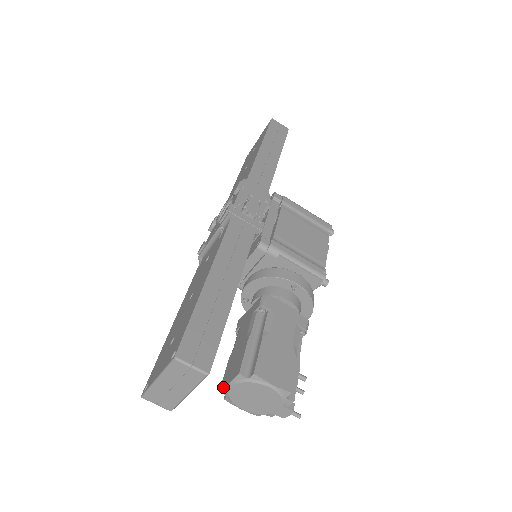
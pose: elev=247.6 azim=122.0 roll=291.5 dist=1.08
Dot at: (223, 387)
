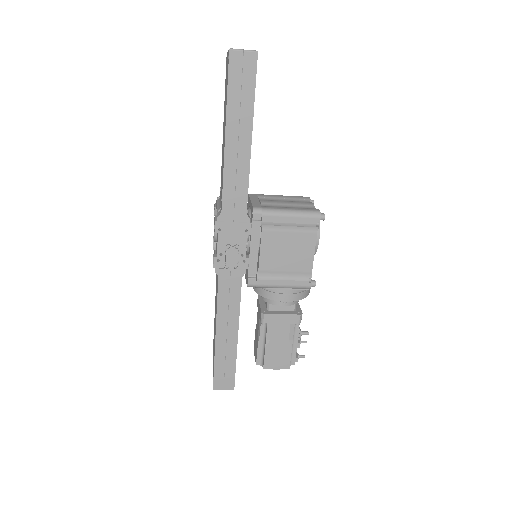
Dot at: (254, 353)
